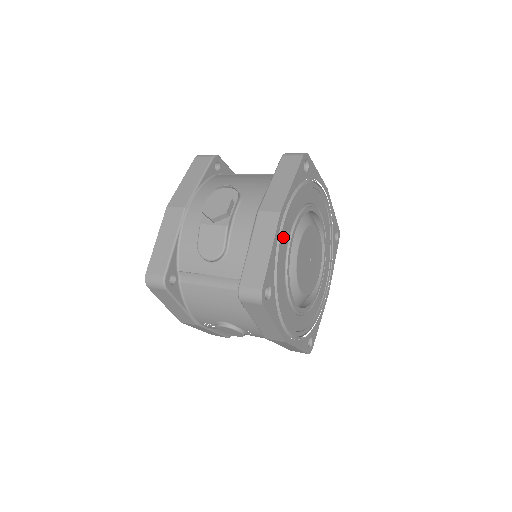
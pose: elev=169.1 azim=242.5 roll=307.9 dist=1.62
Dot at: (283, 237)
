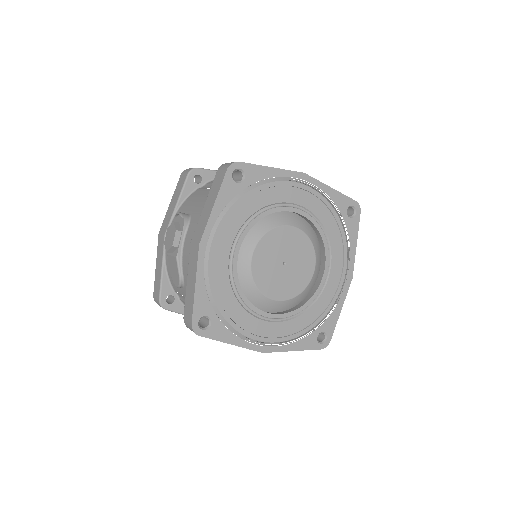
Dot at: (216, 264)
